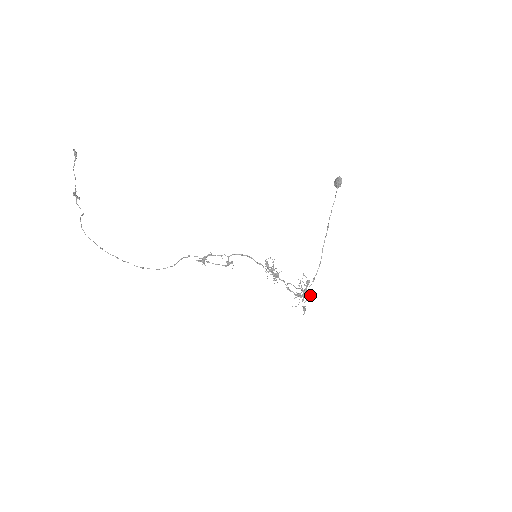
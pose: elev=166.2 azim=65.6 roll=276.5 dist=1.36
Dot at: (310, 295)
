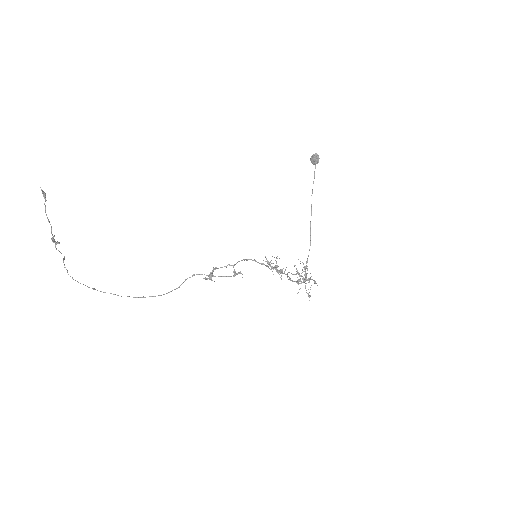
Dot at: (314, 282)
